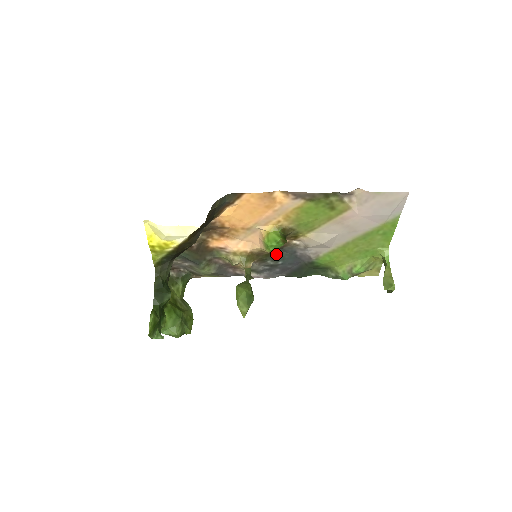
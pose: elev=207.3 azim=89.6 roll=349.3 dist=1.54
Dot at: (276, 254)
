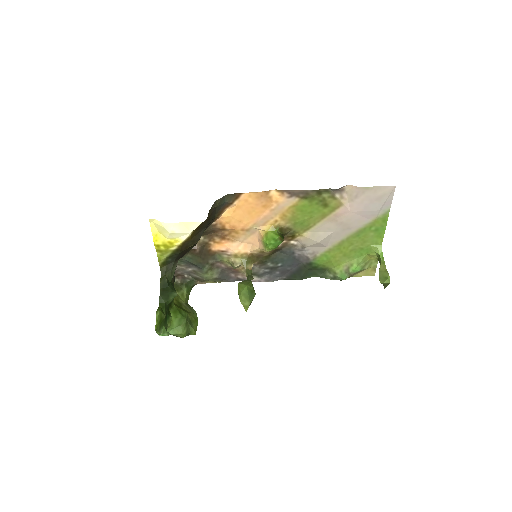
Dot at: (275, 256)
